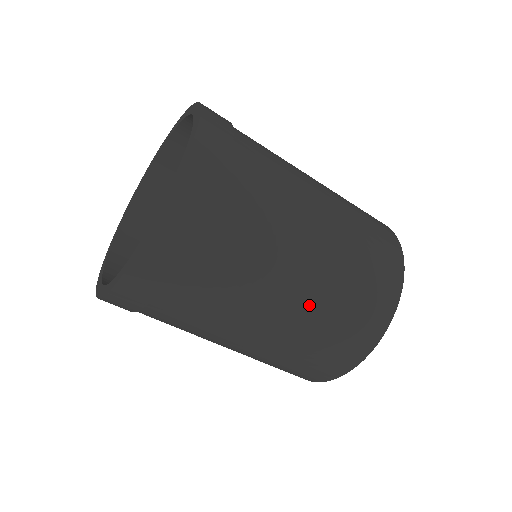
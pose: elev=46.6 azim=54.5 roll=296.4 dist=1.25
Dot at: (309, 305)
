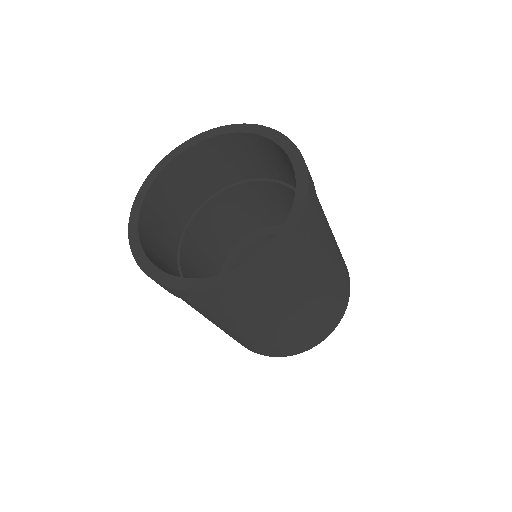
Dot at: (275, 335)
